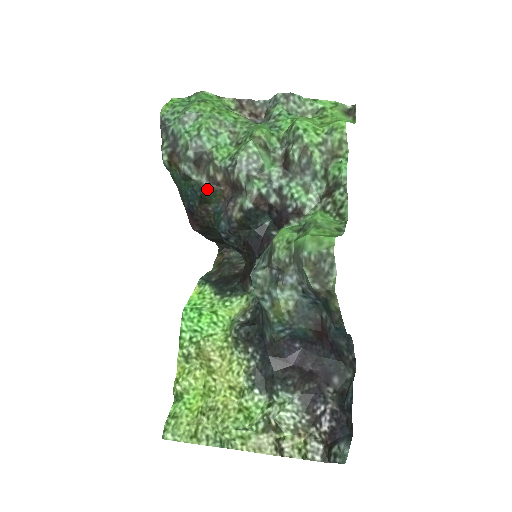
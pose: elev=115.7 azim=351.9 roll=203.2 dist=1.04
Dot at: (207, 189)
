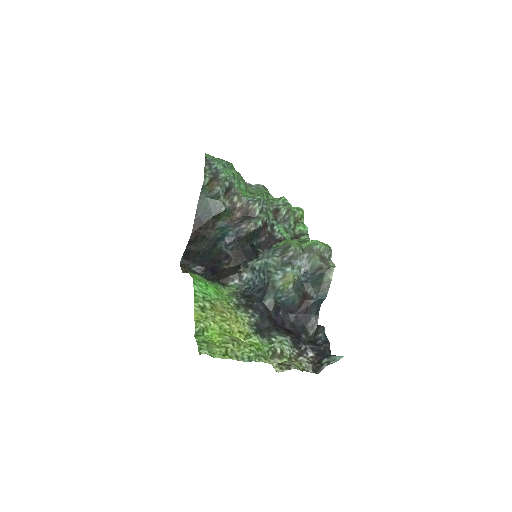
Dot at: (227, 209)
